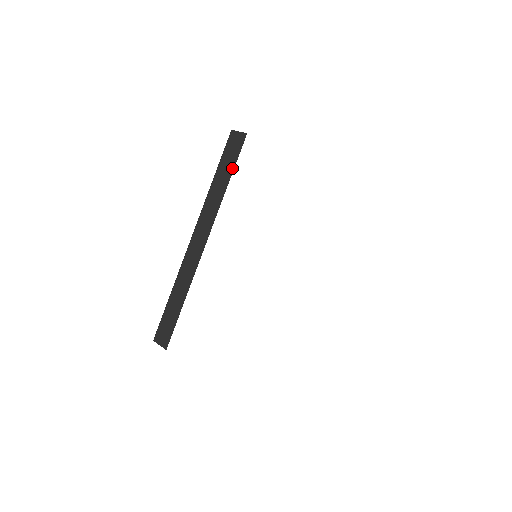
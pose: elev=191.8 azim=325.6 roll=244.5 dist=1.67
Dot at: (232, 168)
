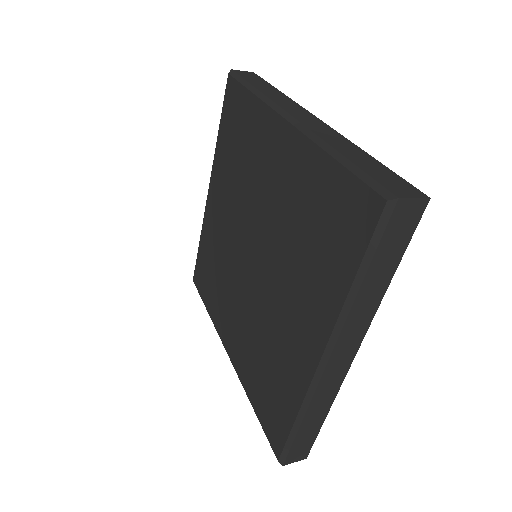
Dot at: (269, 84)
